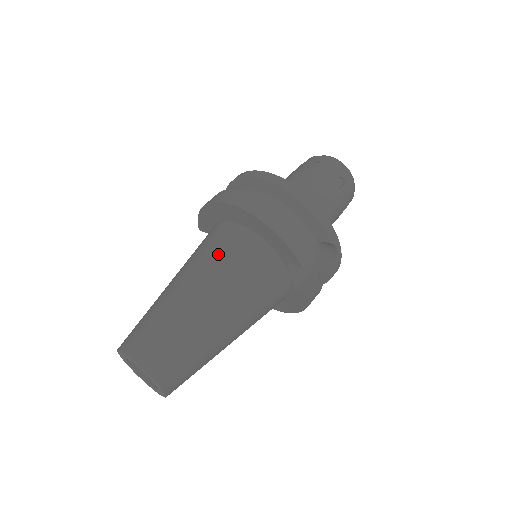
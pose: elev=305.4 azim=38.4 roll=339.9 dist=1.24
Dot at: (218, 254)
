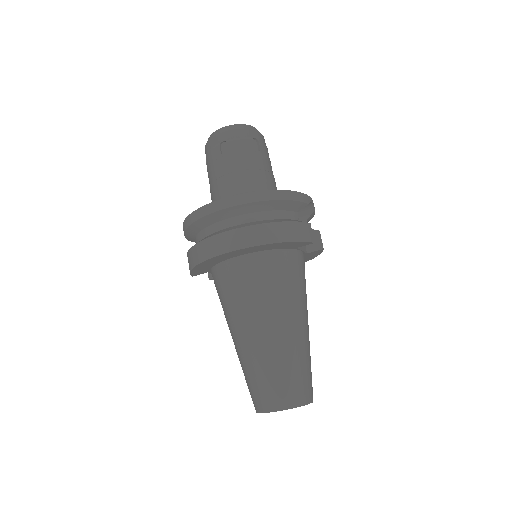
Dot at: (254, 291)
